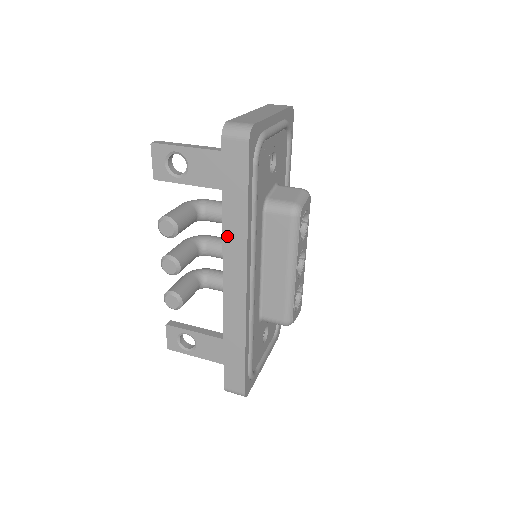
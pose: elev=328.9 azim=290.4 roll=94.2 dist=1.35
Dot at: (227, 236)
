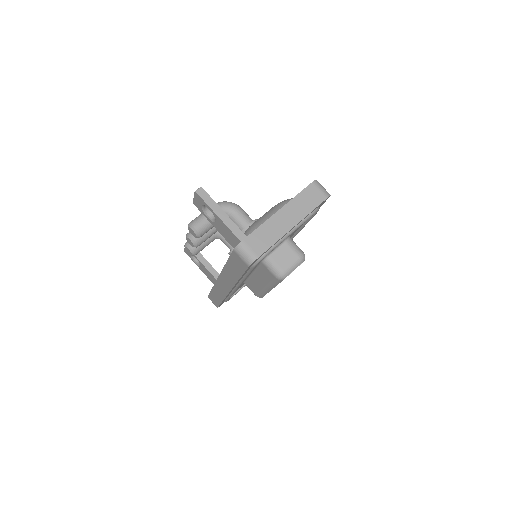
Dot at: (225, 273)
